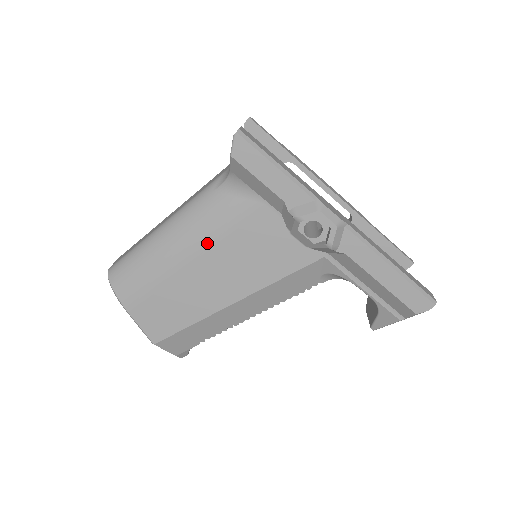
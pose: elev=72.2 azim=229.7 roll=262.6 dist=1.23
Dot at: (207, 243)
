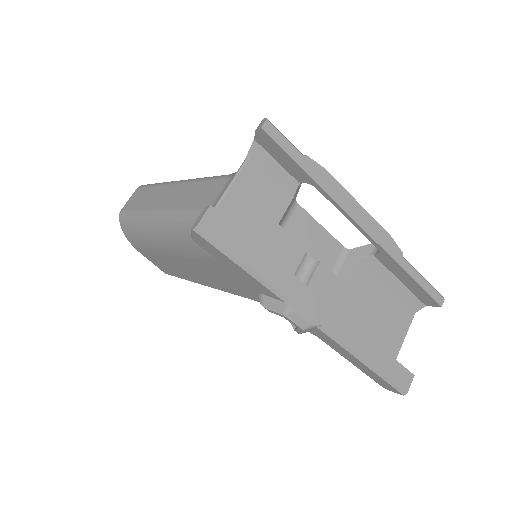
Dot at: (192, 256)
